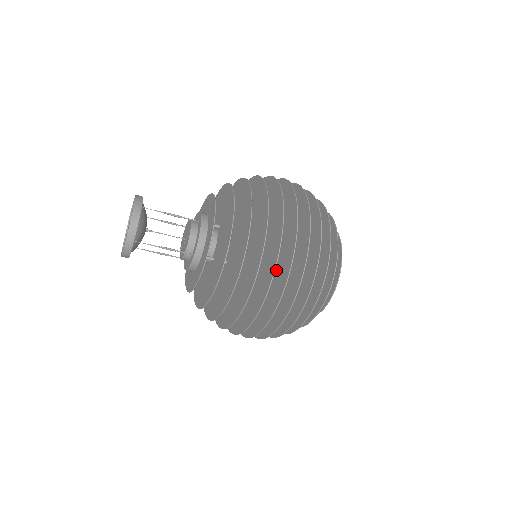
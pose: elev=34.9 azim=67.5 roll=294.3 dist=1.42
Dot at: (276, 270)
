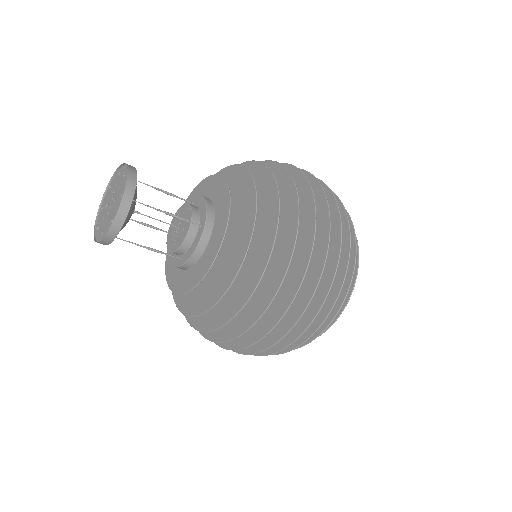
Dot at: occluded
